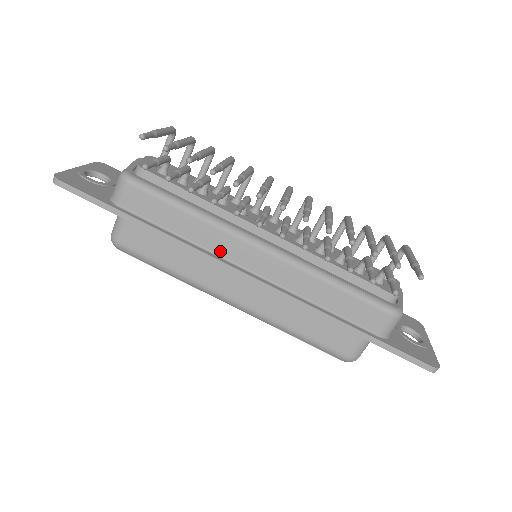
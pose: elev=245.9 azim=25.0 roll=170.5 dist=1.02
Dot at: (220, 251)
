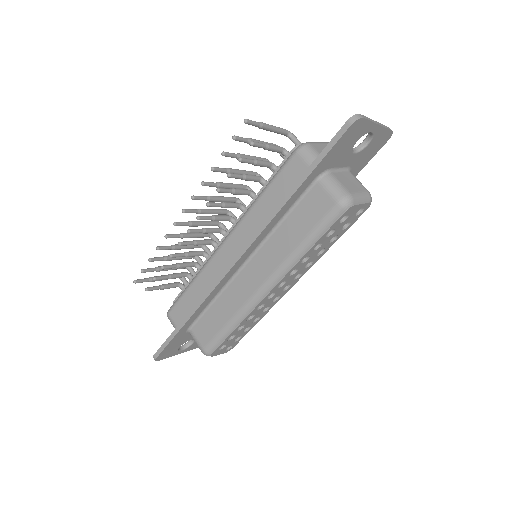
Dot at: (218, 274)
